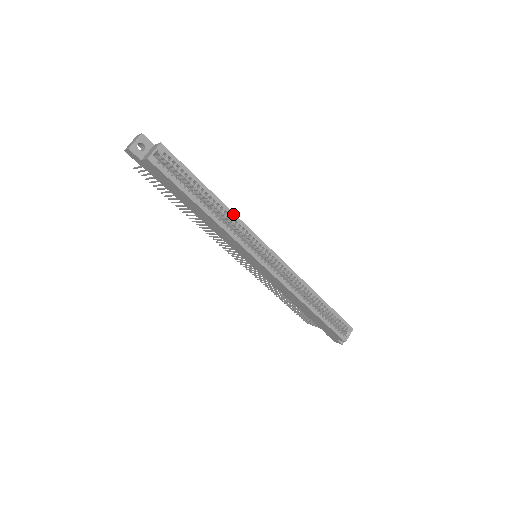
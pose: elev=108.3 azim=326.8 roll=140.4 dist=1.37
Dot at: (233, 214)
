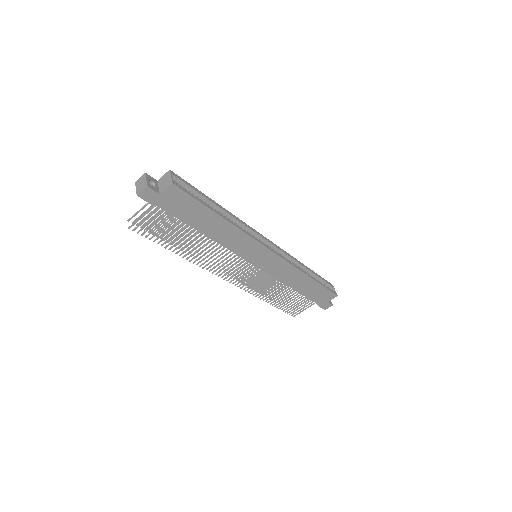
Dot at: (236, 217)
